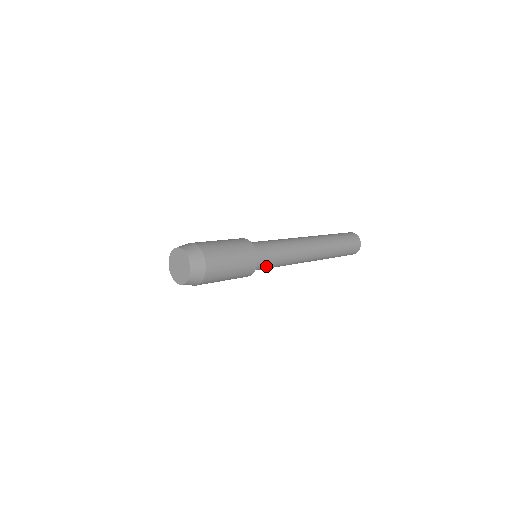
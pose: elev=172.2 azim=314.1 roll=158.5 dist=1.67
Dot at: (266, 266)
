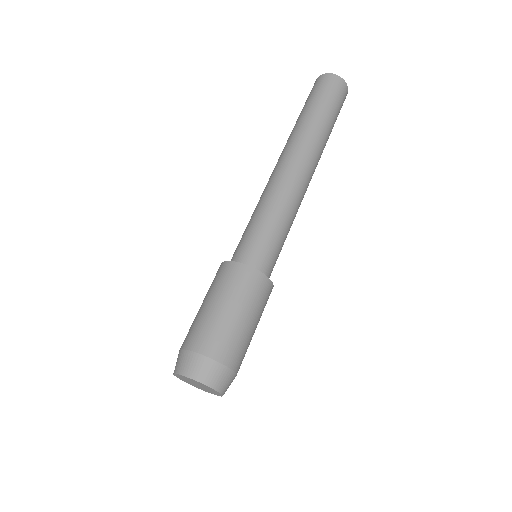
Dot at: occluded
